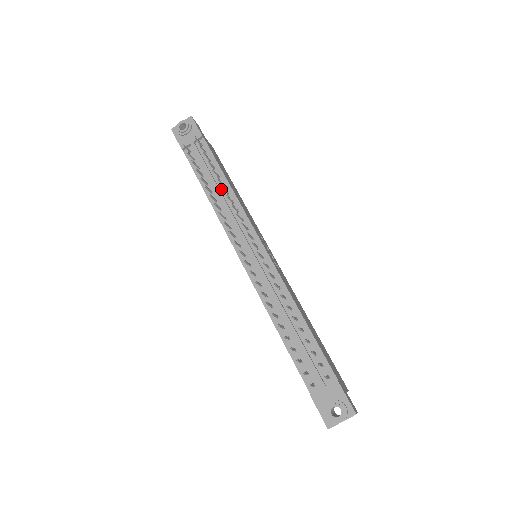
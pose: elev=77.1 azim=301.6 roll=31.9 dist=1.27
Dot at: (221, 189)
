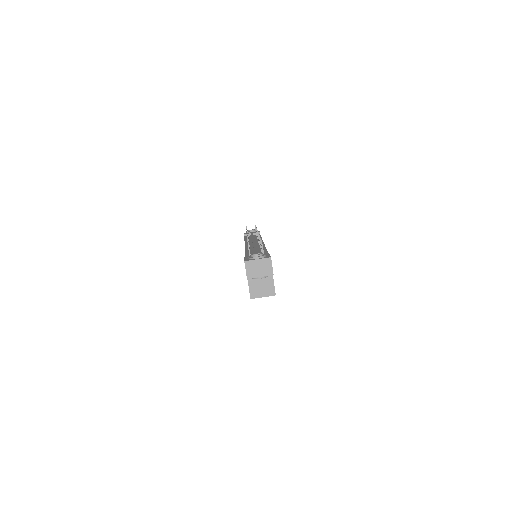
Dot at: (255, 238)
